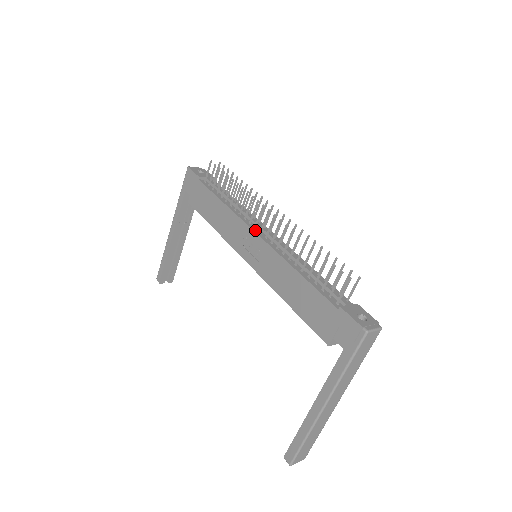
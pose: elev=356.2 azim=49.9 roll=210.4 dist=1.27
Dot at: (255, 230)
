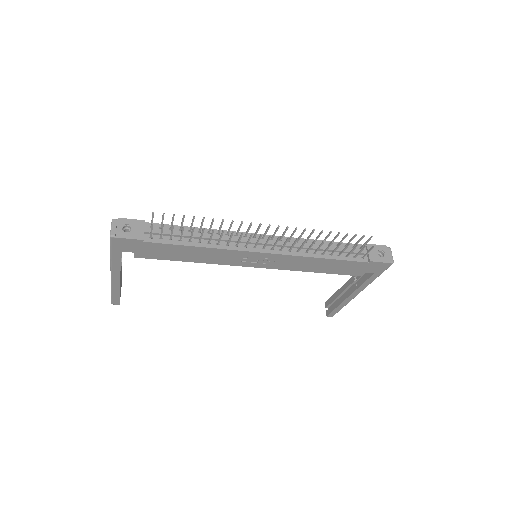
Dot at: (258, 250)
